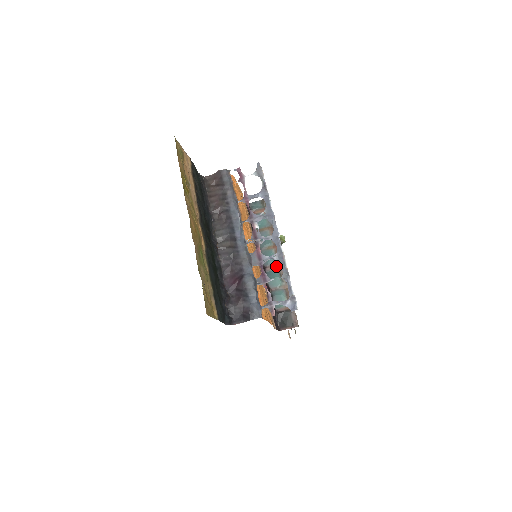
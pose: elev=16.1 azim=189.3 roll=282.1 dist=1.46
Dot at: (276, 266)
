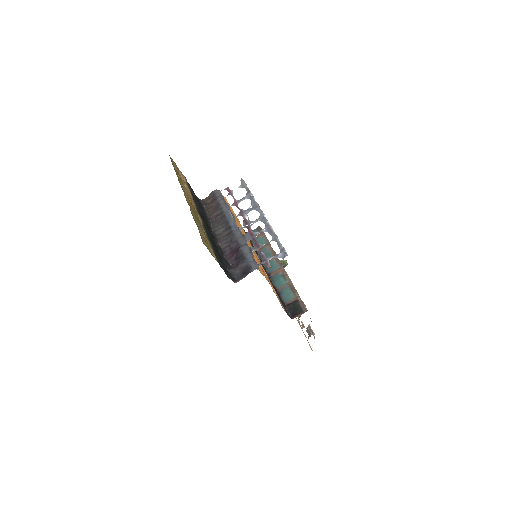
Dot at: (278, 270)
